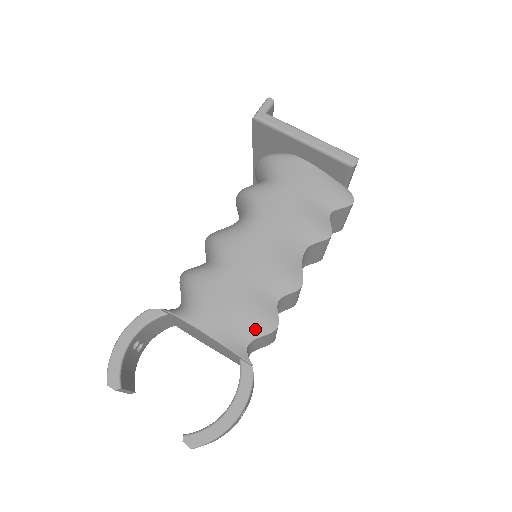
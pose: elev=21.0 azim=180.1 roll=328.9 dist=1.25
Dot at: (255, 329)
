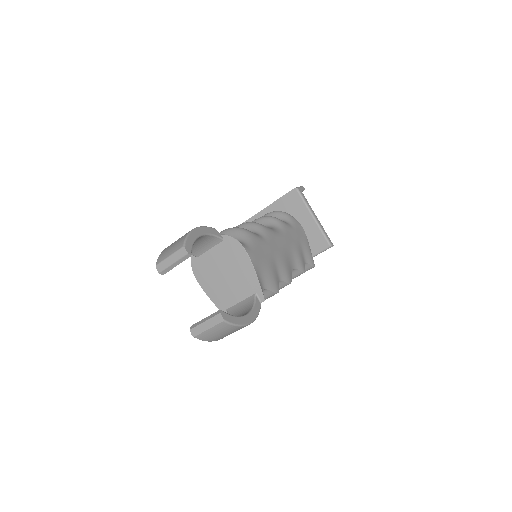
Dot at: (270, 284)
